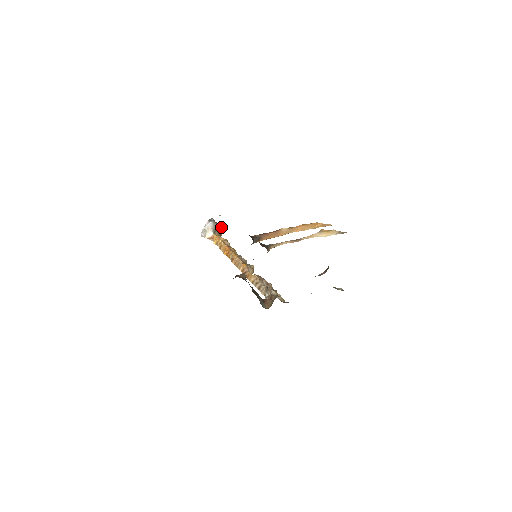
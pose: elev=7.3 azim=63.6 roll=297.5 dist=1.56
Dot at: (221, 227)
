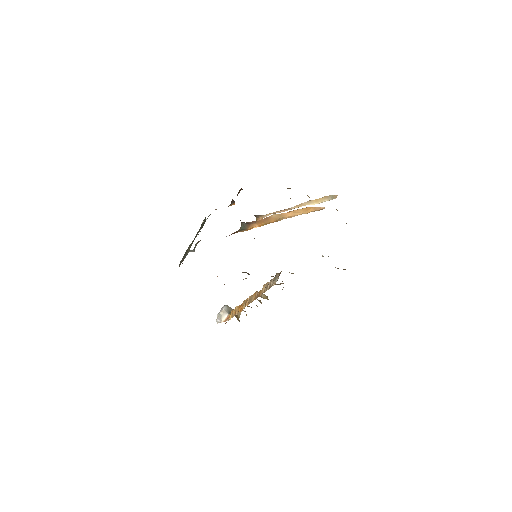
Dot at: occluded
